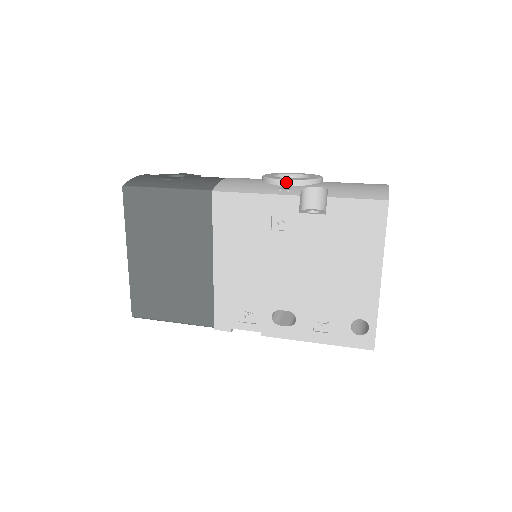
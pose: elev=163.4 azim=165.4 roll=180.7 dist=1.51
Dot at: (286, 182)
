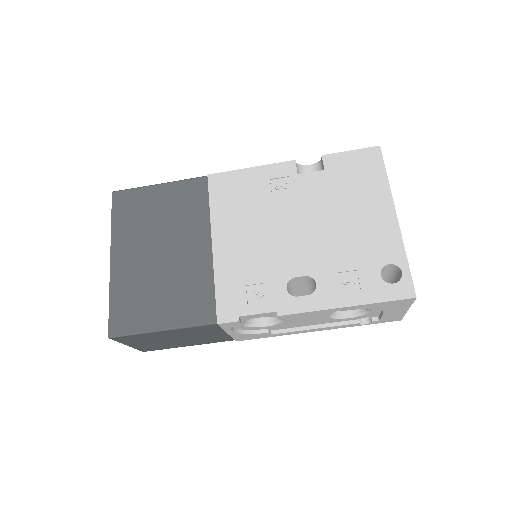
Dot at: occluded
